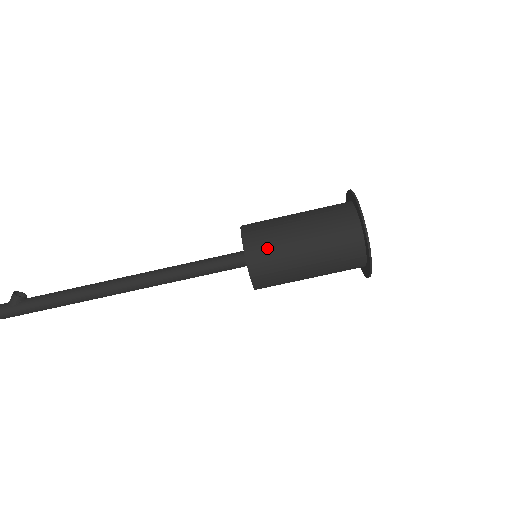
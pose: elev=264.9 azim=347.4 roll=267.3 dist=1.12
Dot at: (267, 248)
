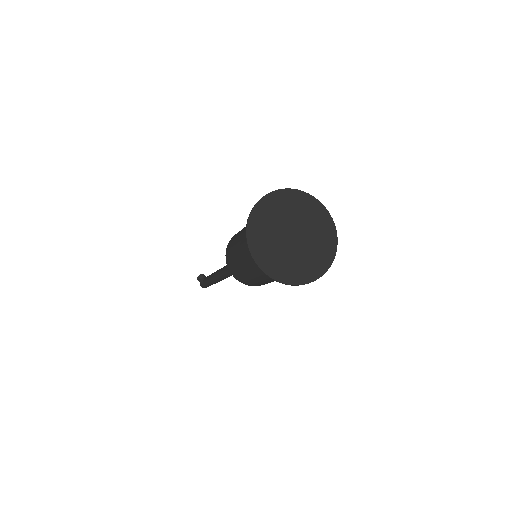
Dot at: (239, 274)
